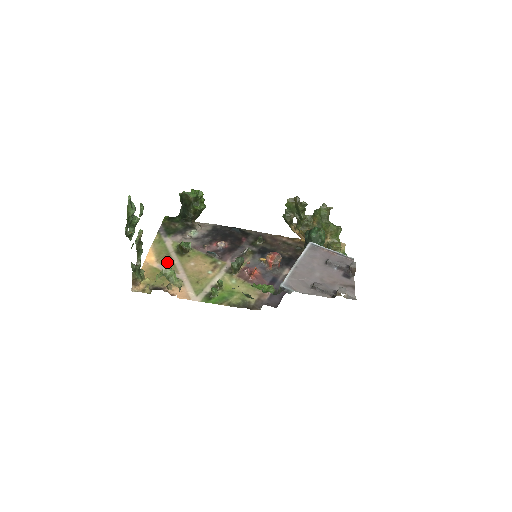
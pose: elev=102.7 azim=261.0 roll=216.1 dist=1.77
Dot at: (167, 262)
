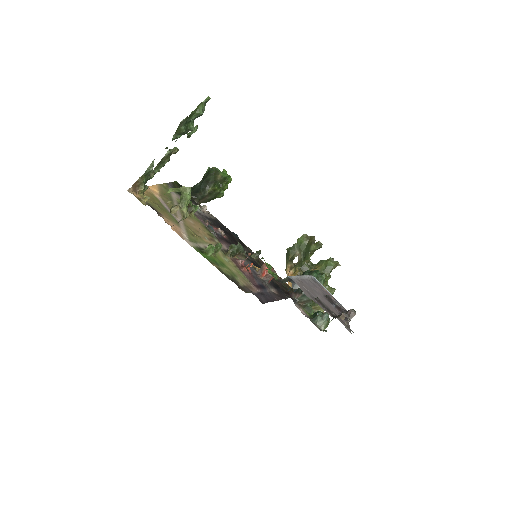
Dot at: occluded
